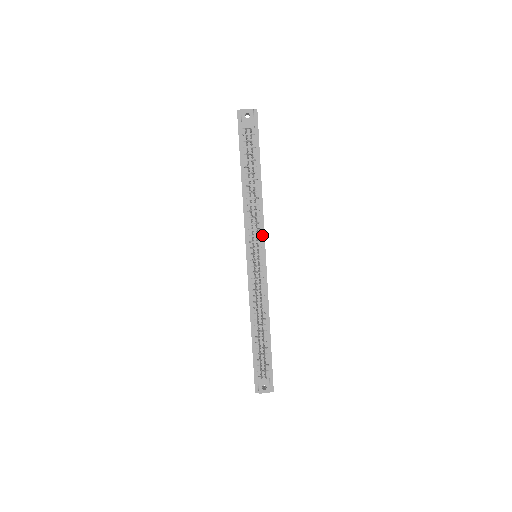
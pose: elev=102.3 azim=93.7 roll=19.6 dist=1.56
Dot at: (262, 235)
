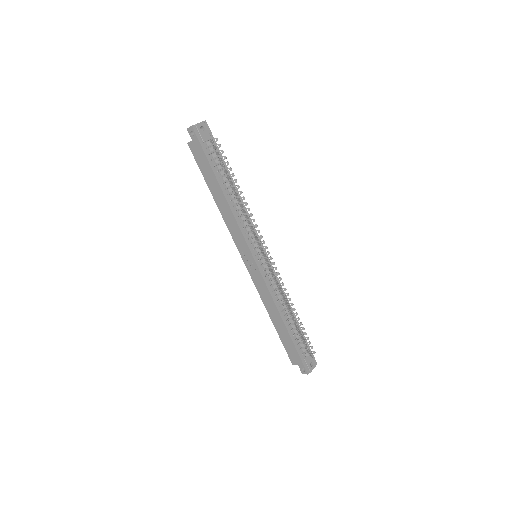
Dot at: occluded
